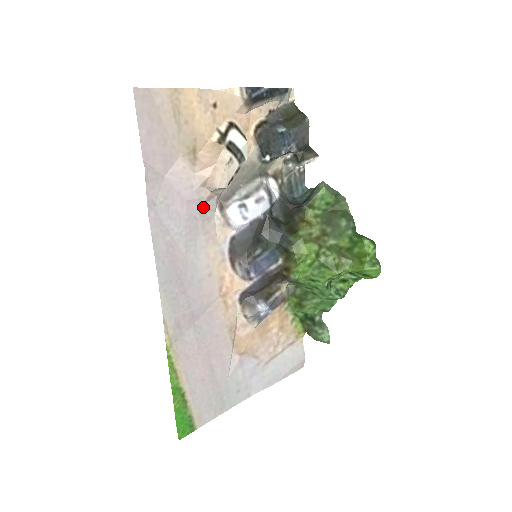
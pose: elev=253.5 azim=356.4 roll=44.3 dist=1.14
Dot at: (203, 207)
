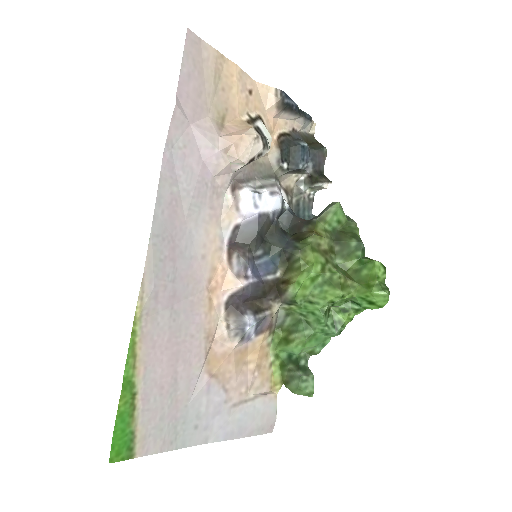
Dot at: (217, 178)
